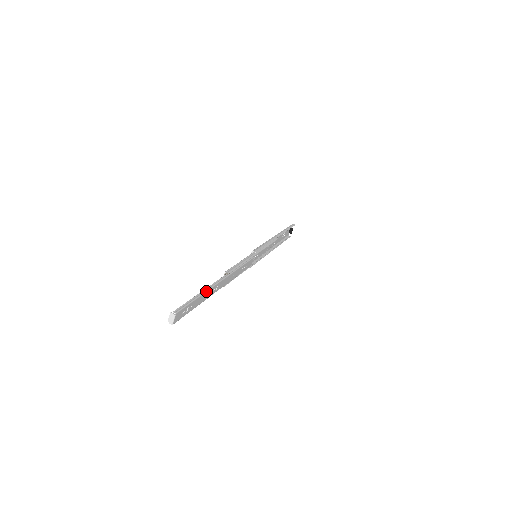
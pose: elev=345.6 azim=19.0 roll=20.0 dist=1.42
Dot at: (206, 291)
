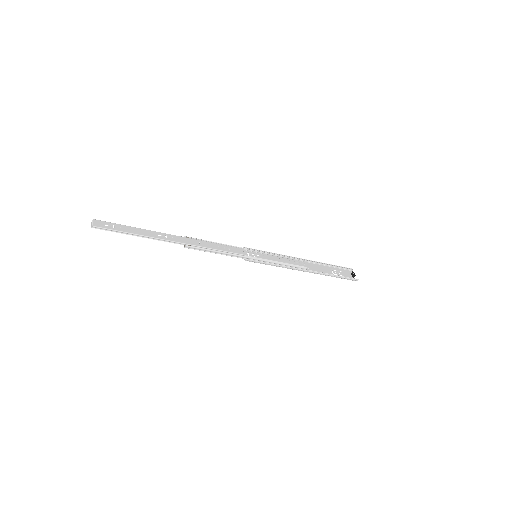
Dot at: (143, 229)
